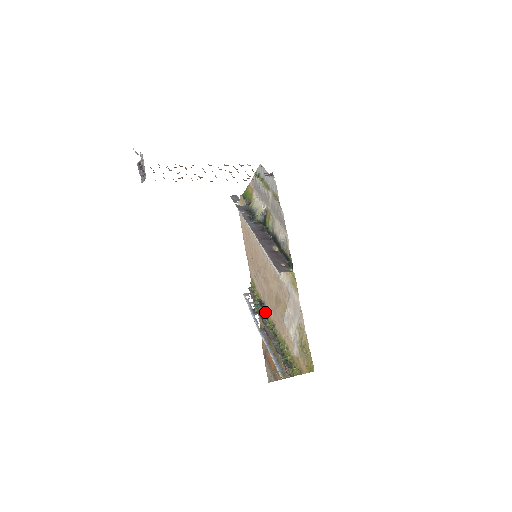
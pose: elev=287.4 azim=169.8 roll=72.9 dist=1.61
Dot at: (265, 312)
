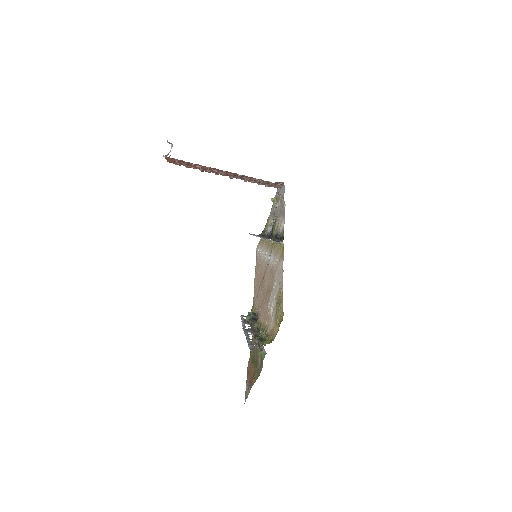
Dot at: (256, 319)
